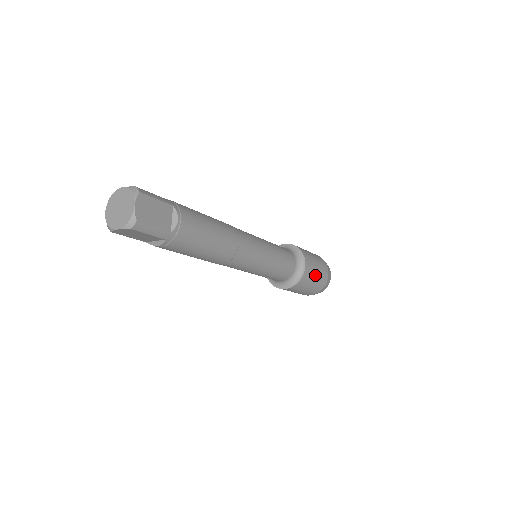
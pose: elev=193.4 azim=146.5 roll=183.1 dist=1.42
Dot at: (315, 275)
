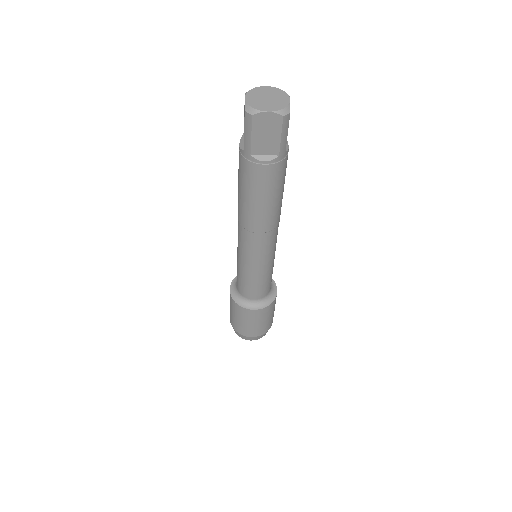
Dot at: (274, 308)
